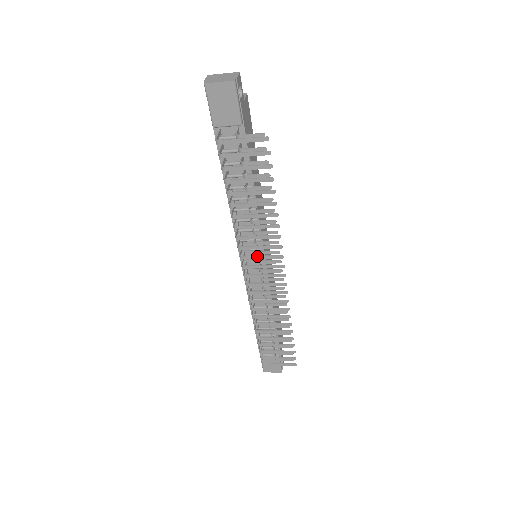
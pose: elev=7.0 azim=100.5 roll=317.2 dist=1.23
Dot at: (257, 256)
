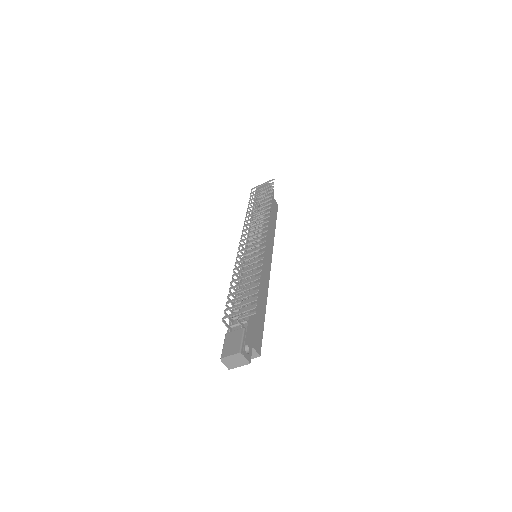
Dot at: (252, 226)
